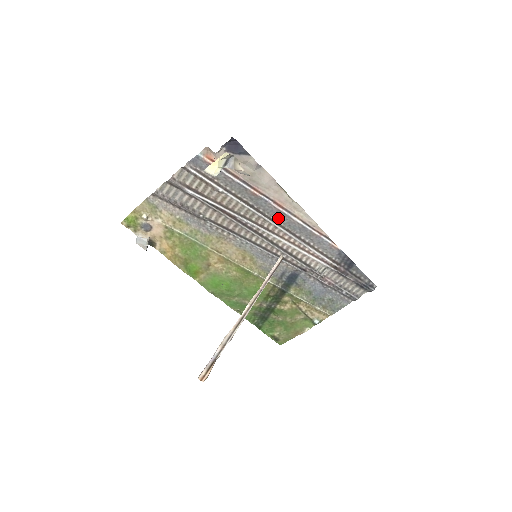
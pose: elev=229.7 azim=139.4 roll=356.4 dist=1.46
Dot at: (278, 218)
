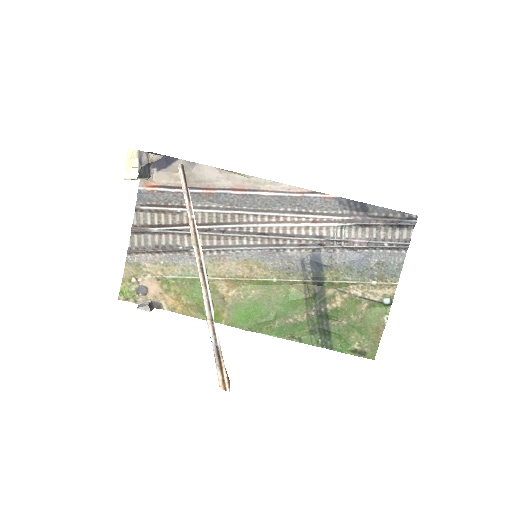
Dot at: (250, 204)
